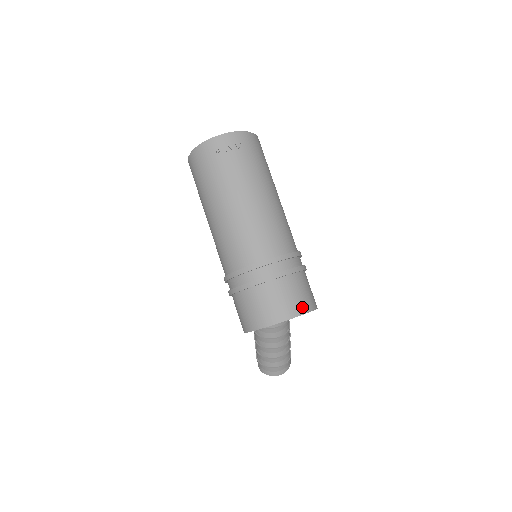
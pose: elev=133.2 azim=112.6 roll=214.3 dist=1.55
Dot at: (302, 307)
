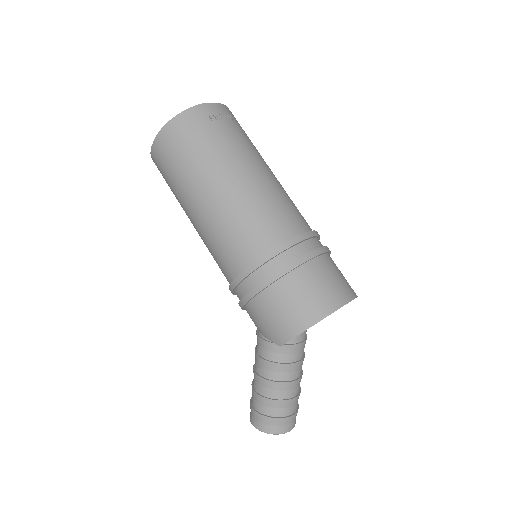
Dot at: (352, 289)
